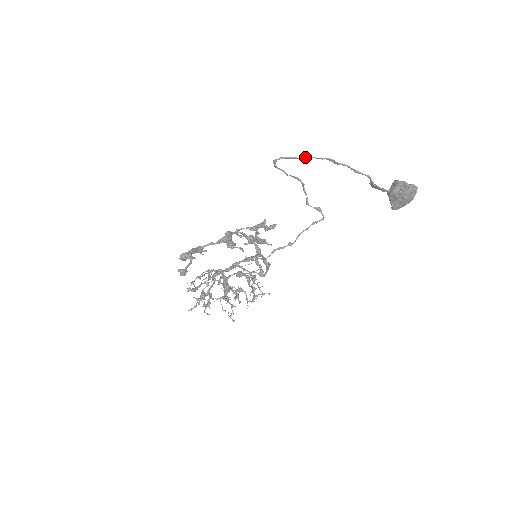
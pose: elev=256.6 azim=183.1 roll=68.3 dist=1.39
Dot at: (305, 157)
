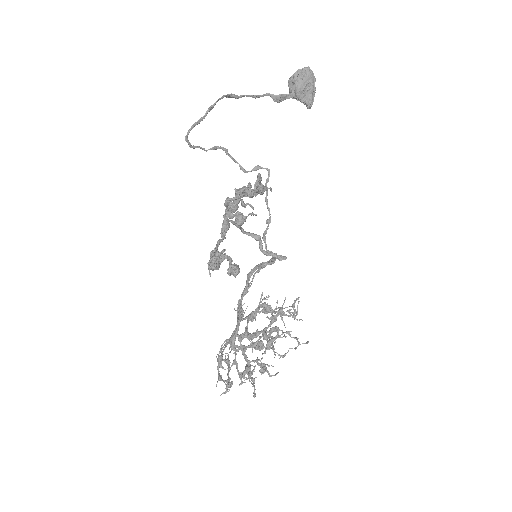
Dot at: (209, 107)
